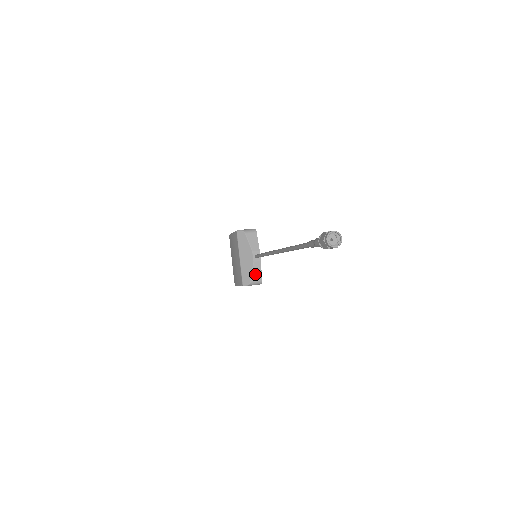
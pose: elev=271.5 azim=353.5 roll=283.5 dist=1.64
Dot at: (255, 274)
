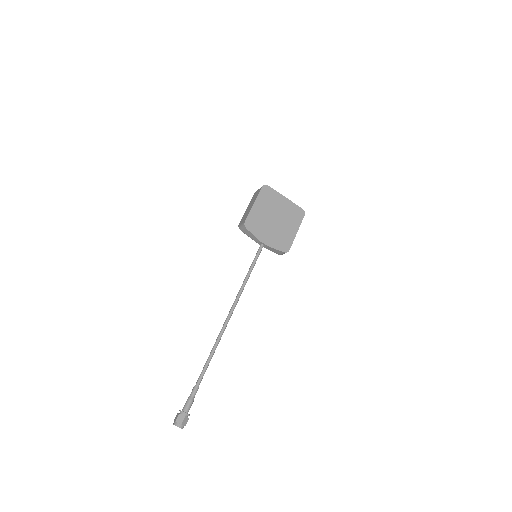
Dot at: (276, 252)
